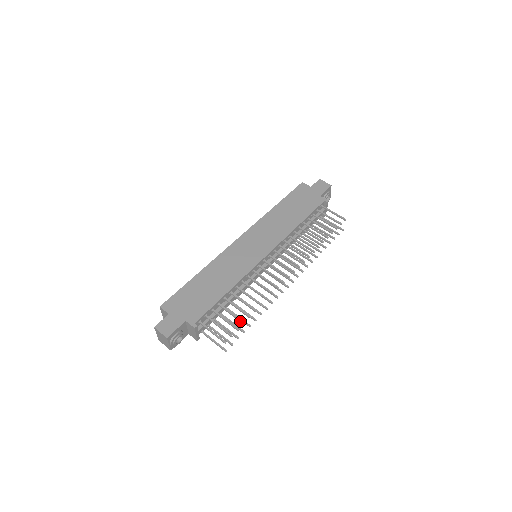
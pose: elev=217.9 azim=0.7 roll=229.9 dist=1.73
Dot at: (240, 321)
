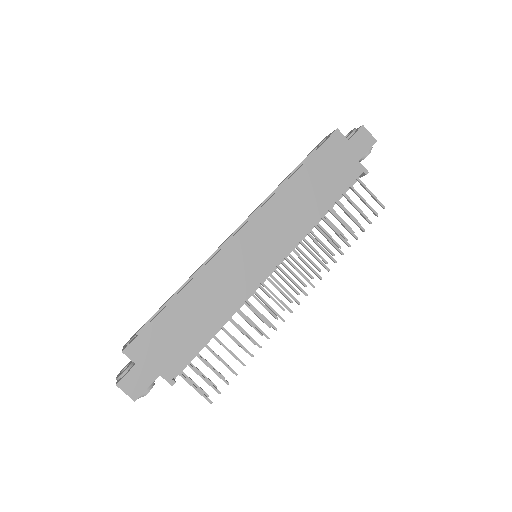
Dot at: occluded
